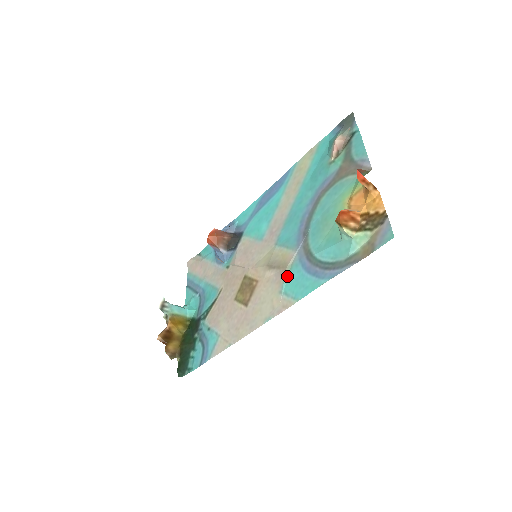
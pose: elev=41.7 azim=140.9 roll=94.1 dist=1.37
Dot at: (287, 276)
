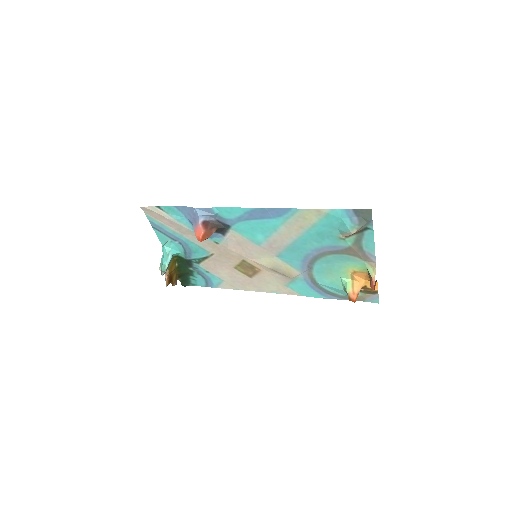
Dot at: (292, 282)
